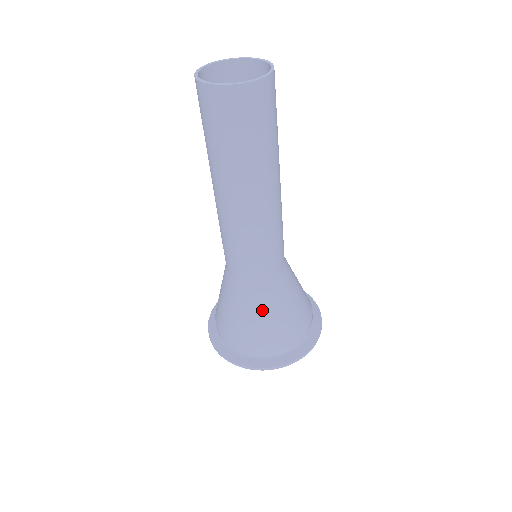
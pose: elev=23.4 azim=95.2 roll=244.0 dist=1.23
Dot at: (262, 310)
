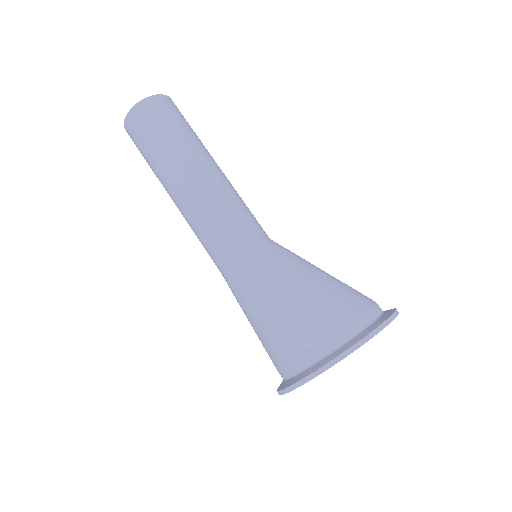
Dot at: (253, 299)
